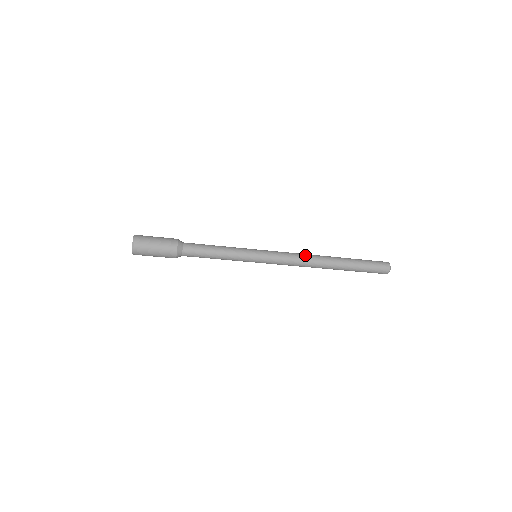
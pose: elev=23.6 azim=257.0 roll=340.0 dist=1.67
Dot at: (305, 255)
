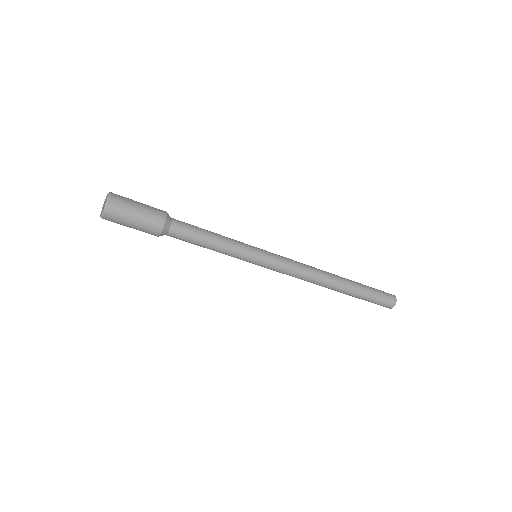
Dot at: (312, 270)
